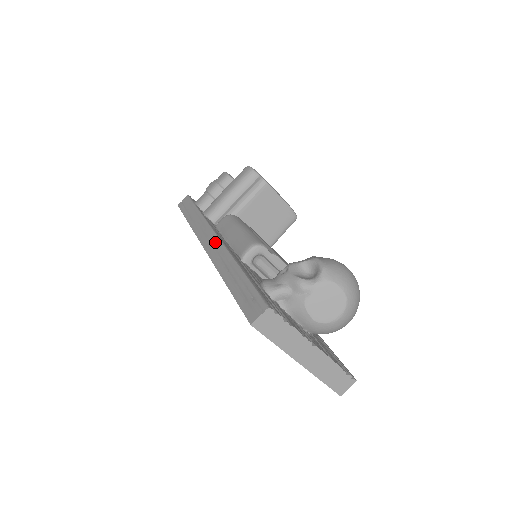
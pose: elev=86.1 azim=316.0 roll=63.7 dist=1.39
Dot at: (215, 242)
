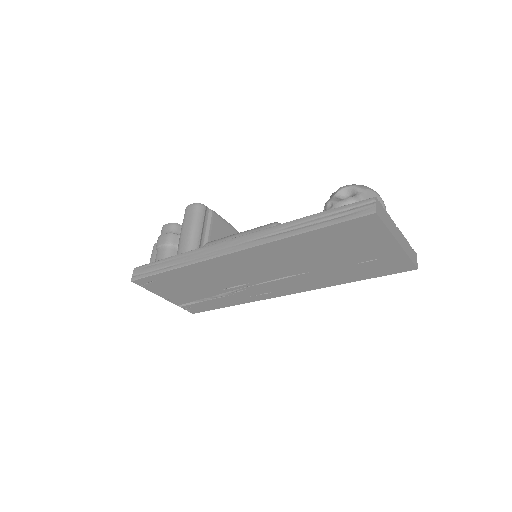
Dot at: (244, 239)
